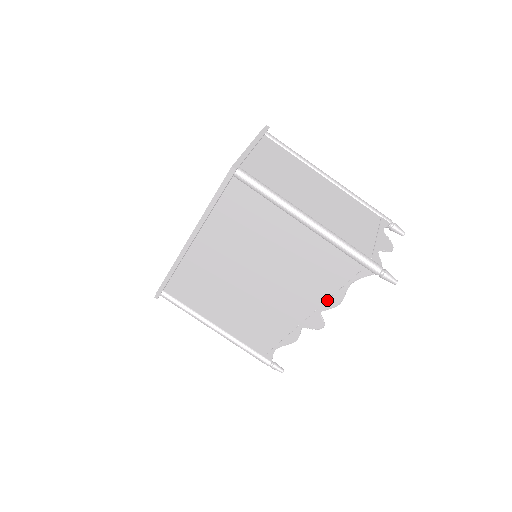
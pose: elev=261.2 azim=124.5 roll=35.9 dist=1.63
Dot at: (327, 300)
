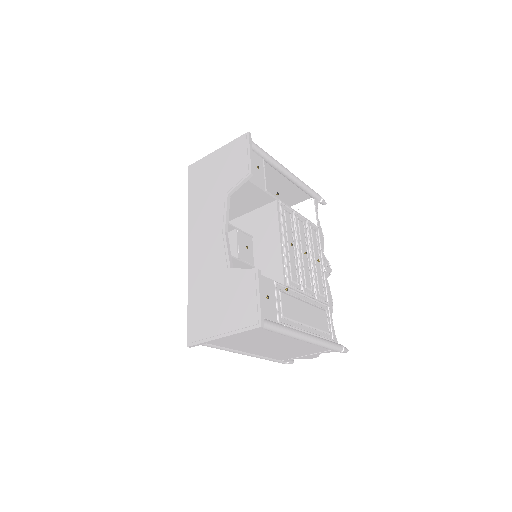
Dot at: occluded
